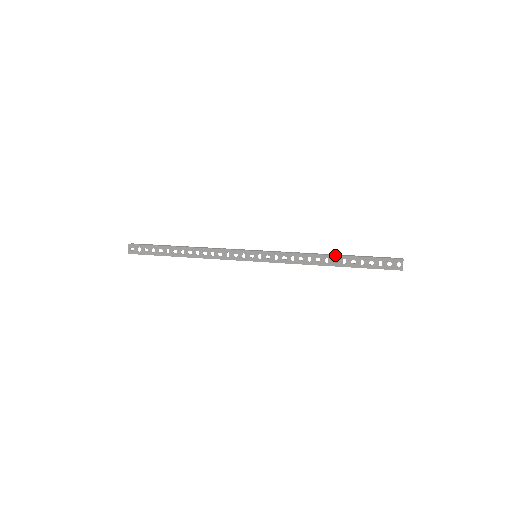
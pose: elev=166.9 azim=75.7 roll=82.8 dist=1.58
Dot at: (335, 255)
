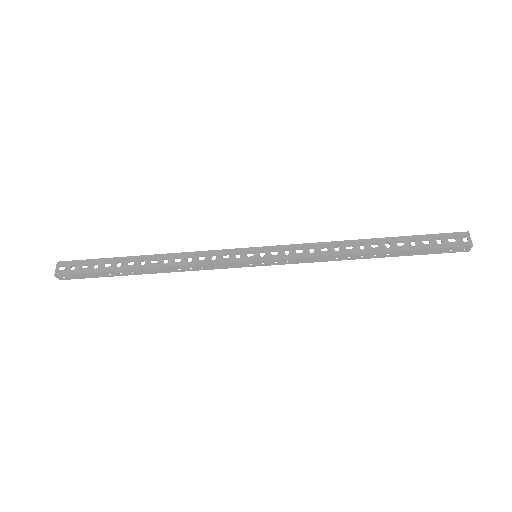
Dot at: (372, 238)
